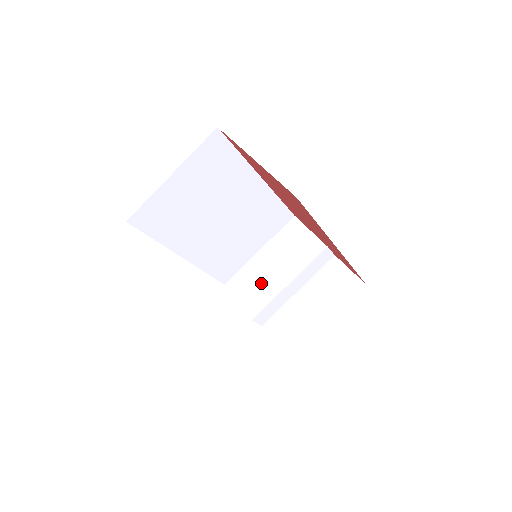
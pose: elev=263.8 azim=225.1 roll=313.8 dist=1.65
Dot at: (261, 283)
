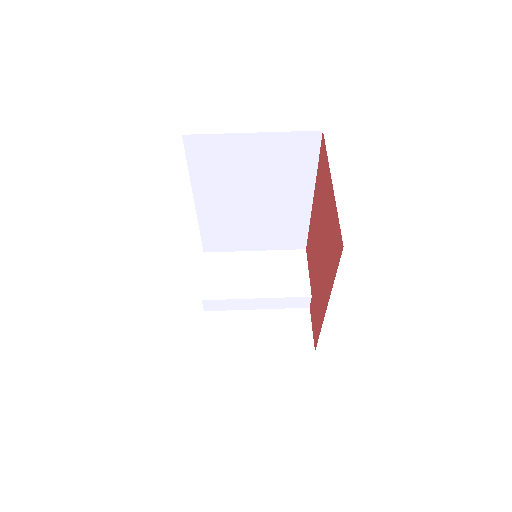
Dot at: (234, 277)
